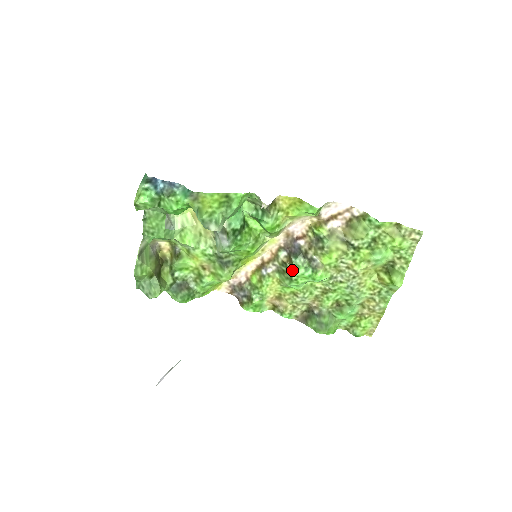
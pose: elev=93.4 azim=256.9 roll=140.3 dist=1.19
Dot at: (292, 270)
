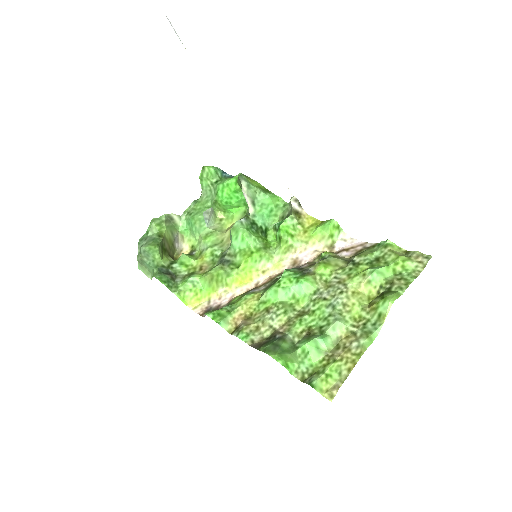
Dot at: occluded
